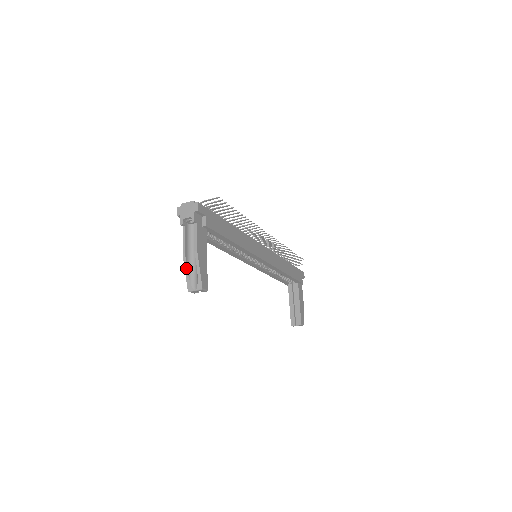
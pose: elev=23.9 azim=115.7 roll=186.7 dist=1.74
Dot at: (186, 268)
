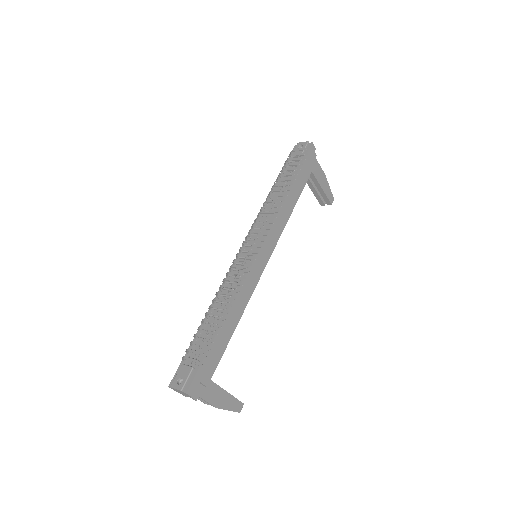
Dot at: occluded
